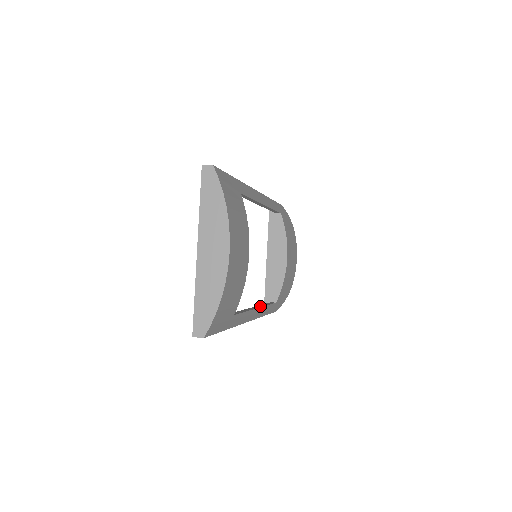
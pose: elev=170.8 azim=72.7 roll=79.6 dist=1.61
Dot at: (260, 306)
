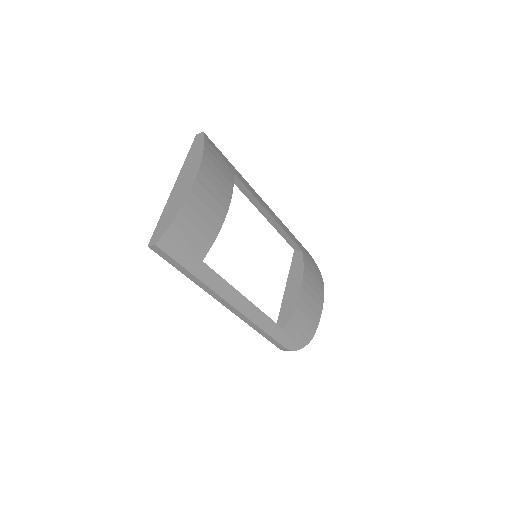
Dot at: (254, 305)
